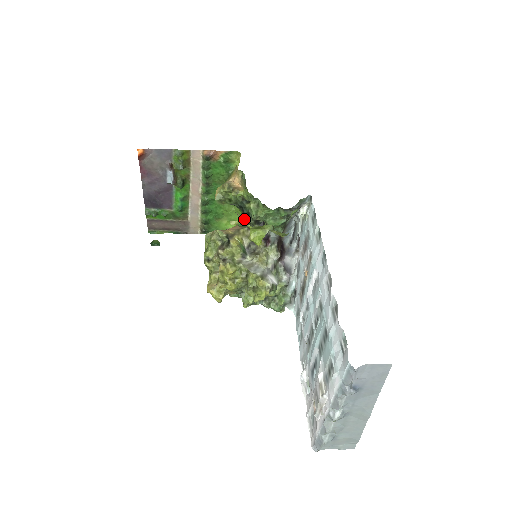
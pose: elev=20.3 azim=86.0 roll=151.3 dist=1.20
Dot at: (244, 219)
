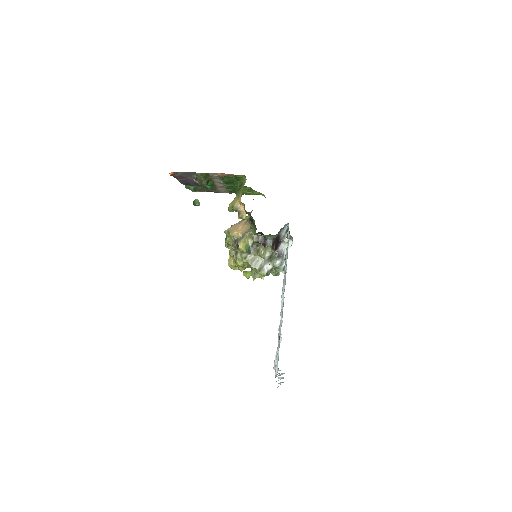
Dot at: (251, 222)
